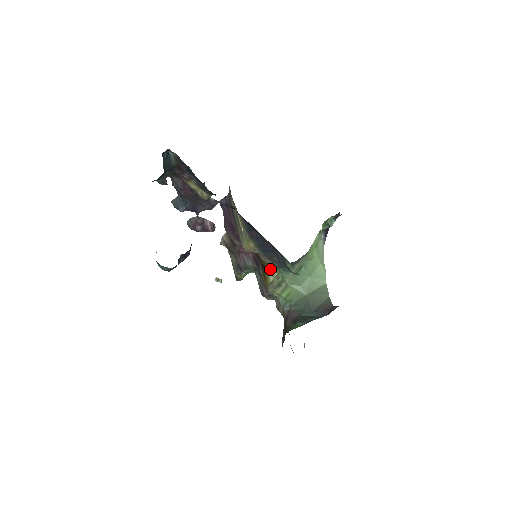
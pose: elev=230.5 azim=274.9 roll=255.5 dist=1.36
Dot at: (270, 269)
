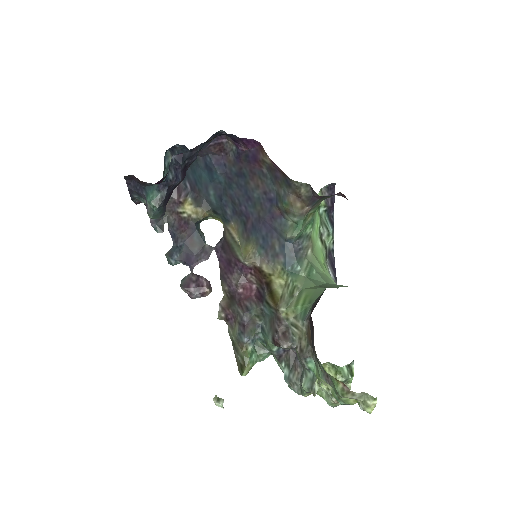
Dot at: (276, 282)
